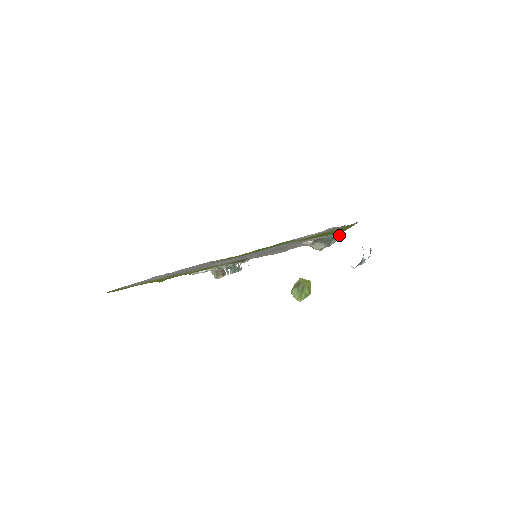
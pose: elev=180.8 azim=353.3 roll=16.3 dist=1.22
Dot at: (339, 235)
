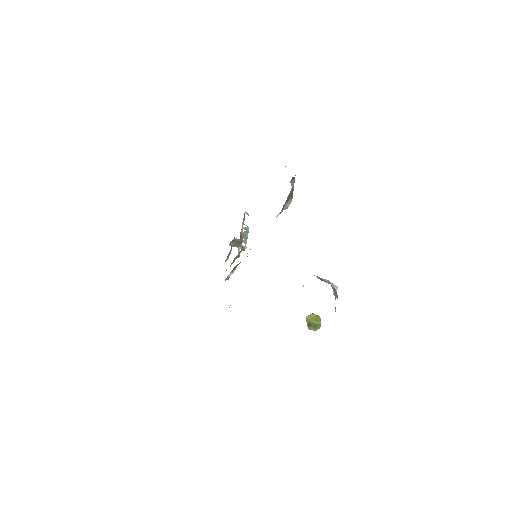
Dot at: (293, 177)
